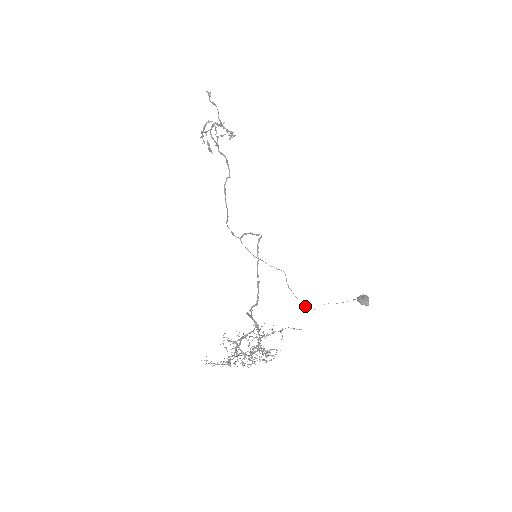
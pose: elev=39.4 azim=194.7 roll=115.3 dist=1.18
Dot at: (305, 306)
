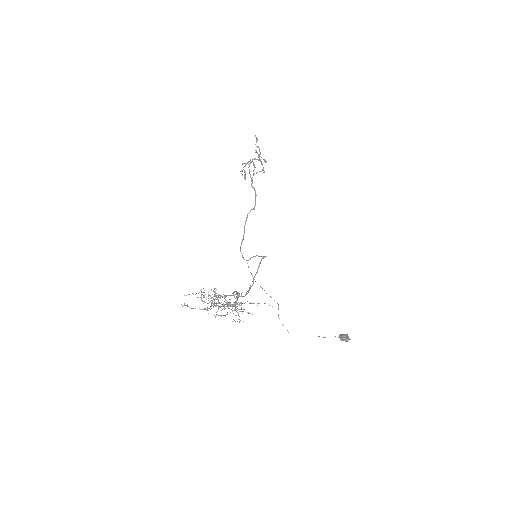
Dot at: occluded
